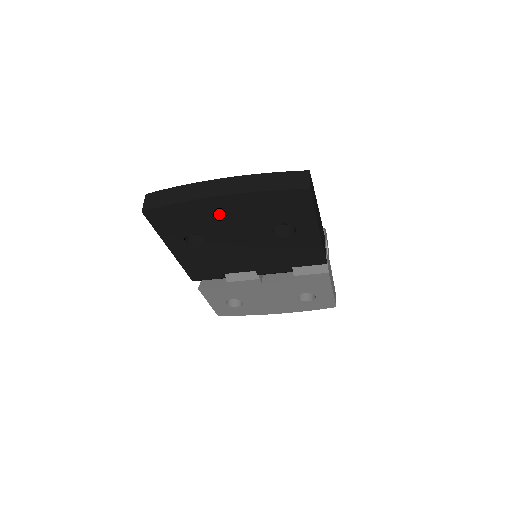
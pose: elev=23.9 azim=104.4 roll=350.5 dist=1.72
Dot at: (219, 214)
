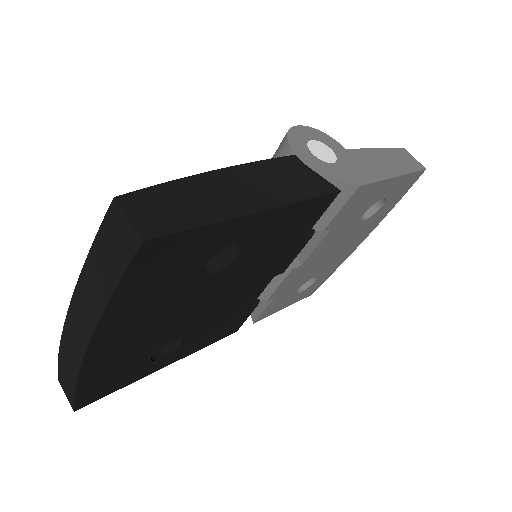
Dot at: (129, 342)
